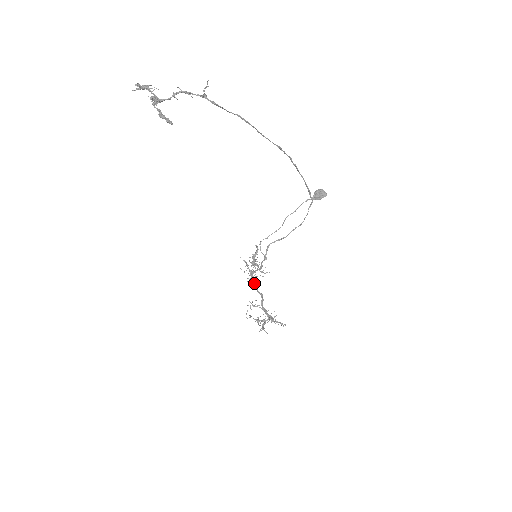
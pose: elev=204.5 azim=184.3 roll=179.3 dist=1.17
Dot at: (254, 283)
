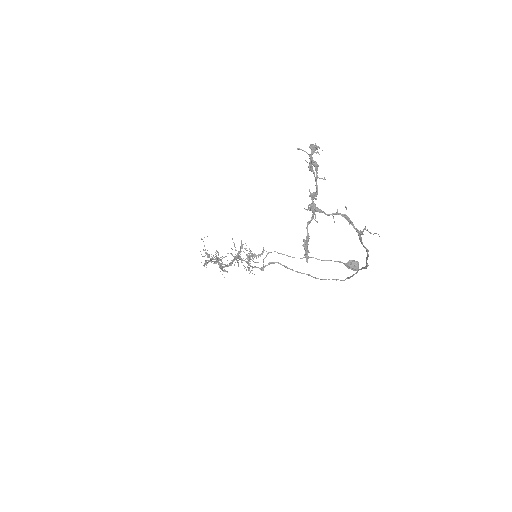
Dot at: (234, 260)
